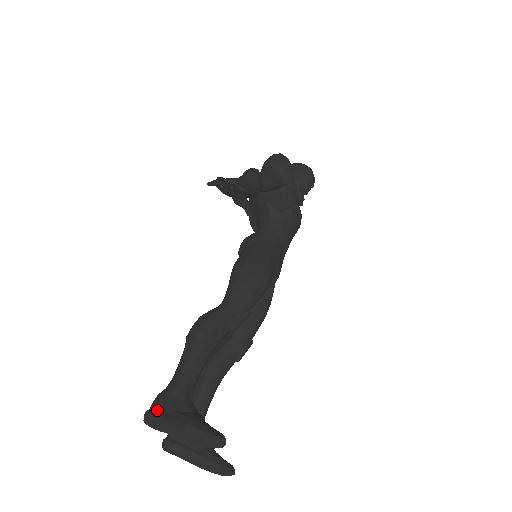
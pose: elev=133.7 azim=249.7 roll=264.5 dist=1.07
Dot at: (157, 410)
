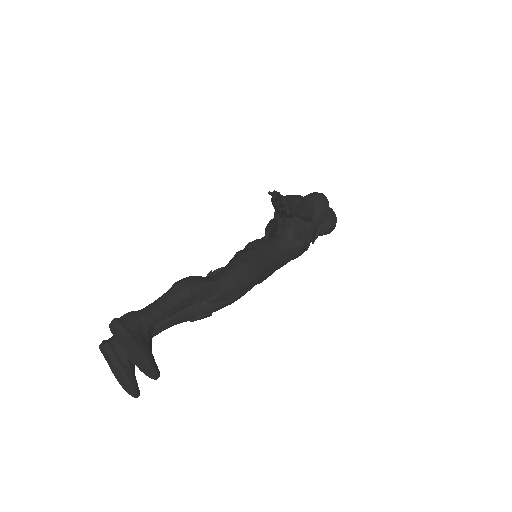
Dot at: (125, 322)
